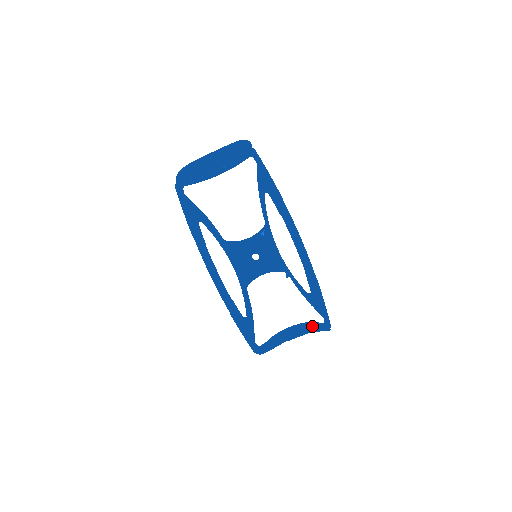
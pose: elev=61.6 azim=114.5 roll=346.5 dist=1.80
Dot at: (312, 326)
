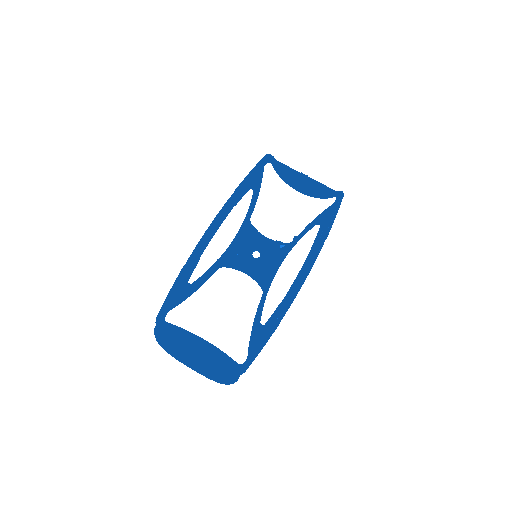
Dot at: (228, 356)
